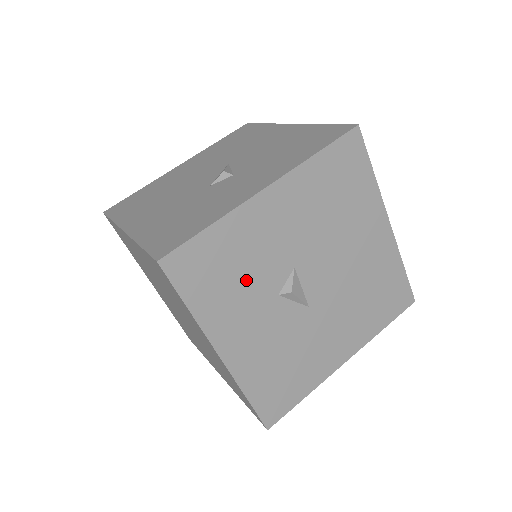
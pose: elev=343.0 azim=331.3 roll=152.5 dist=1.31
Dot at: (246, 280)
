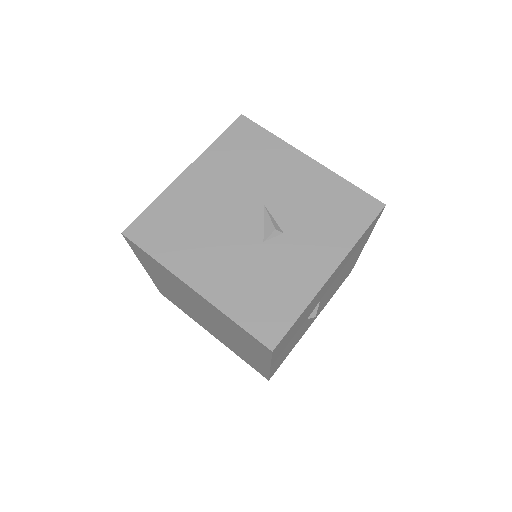
Dot at: (299, 325)
